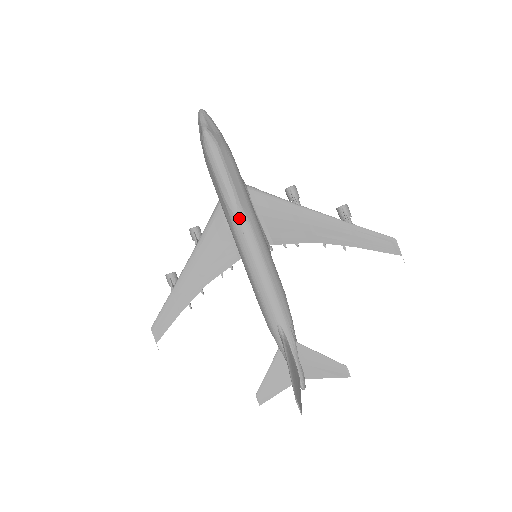
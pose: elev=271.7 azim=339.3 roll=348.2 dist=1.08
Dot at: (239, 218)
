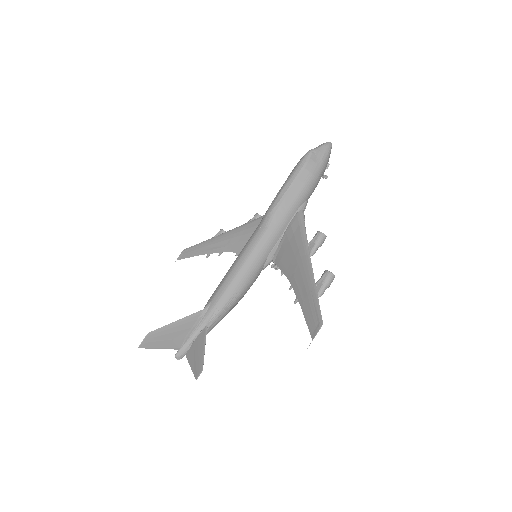
Dot at: (266, 218)
